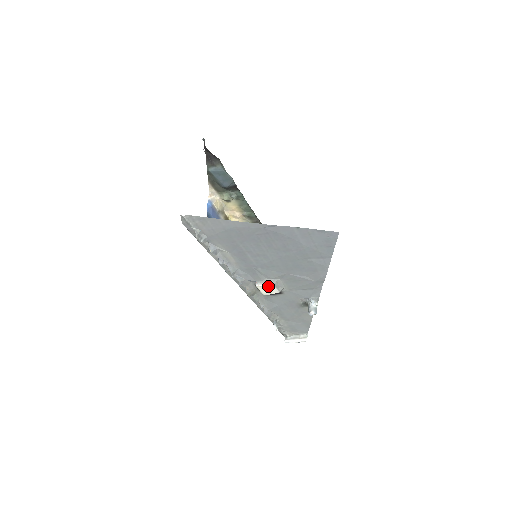
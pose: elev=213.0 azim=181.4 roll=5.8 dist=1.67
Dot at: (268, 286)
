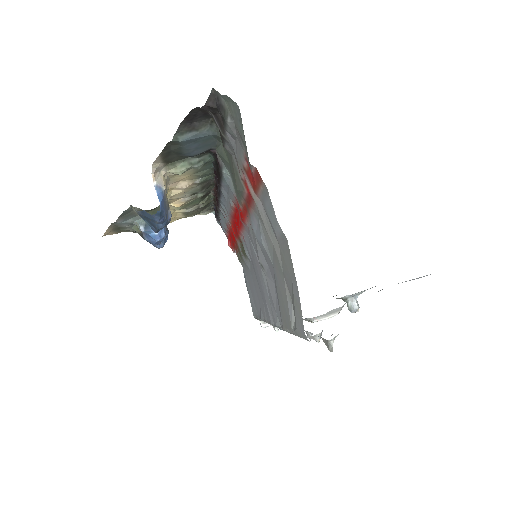
Dot at: (332, 316)
